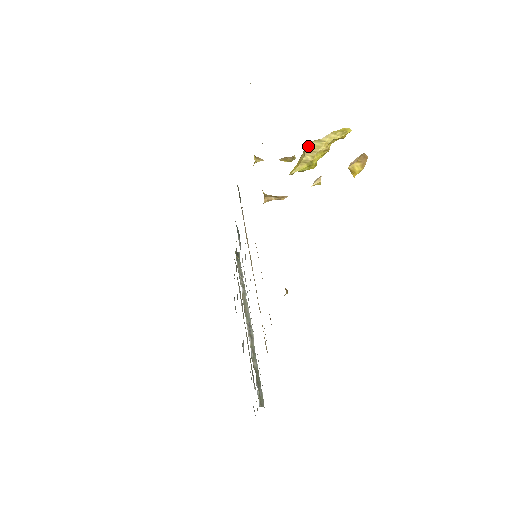
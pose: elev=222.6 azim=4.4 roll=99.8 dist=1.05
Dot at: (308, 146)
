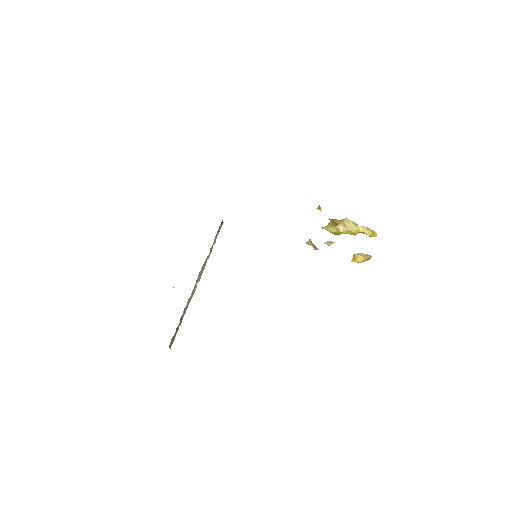
Dot at: (347, 221)
